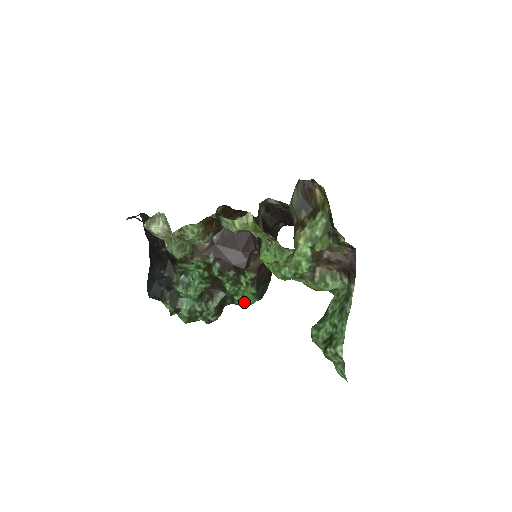
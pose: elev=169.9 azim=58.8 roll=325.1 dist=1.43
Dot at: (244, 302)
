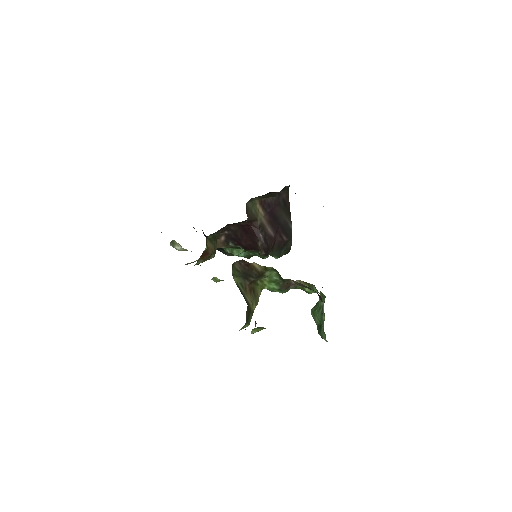
Dot at: occluded
